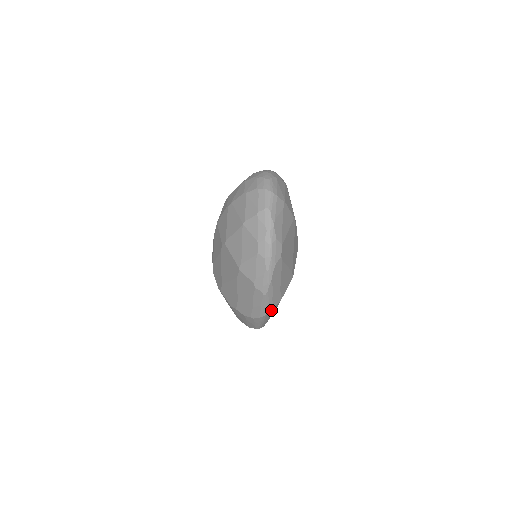
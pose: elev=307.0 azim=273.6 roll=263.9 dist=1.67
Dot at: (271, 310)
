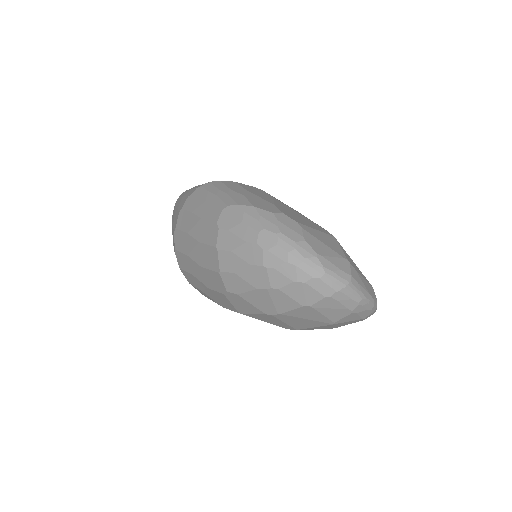
Dot at: occluded
